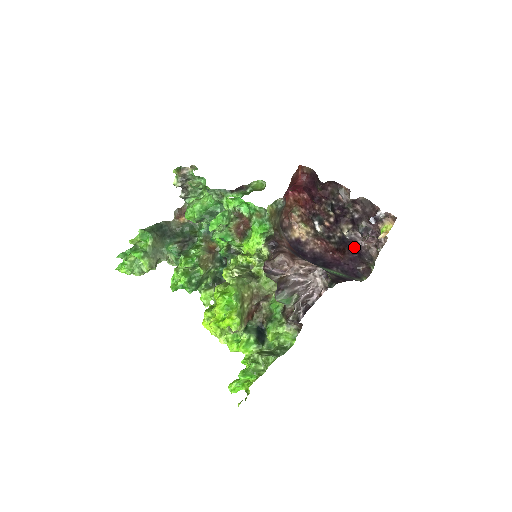
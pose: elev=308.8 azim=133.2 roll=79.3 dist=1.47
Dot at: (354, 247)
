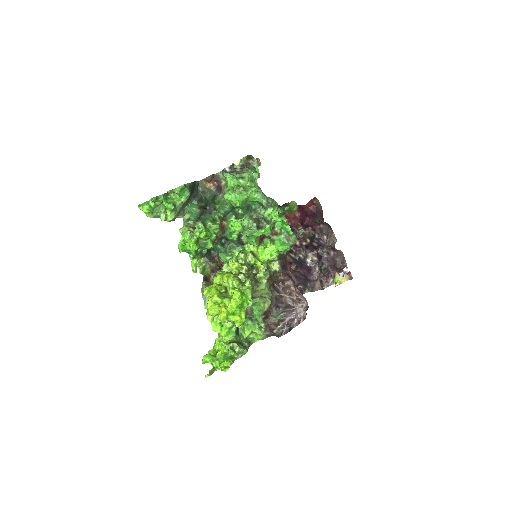
Dot at: (306, 272)
